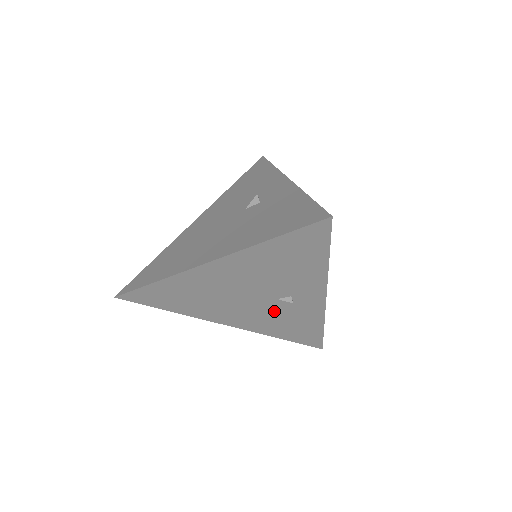
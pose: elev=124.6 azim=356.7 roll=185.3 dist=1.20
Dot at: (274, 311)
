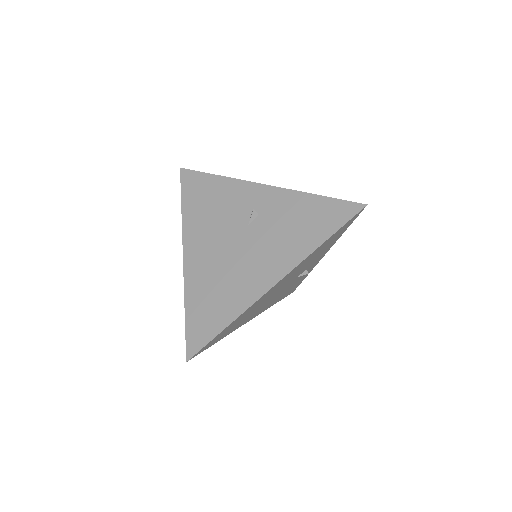
Dot at: (288, 287)
